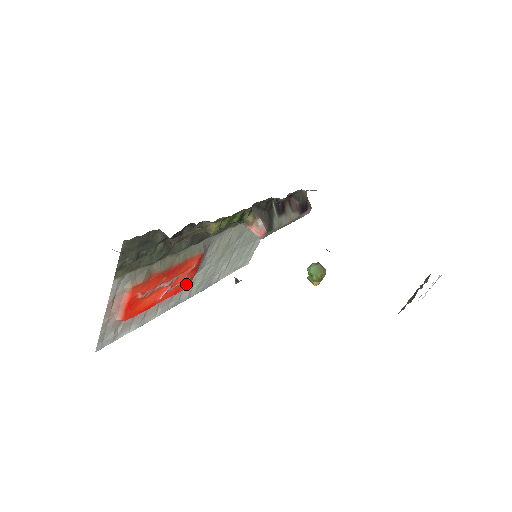
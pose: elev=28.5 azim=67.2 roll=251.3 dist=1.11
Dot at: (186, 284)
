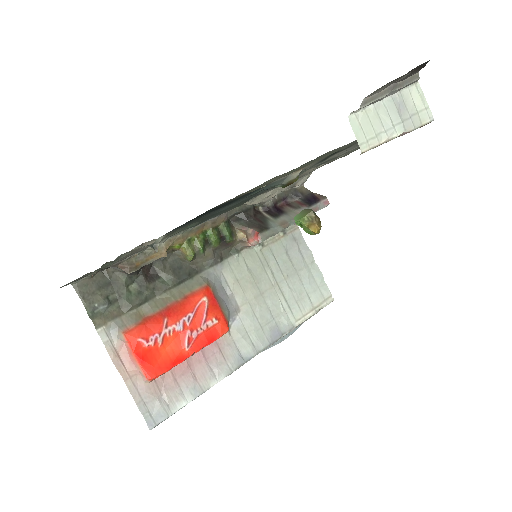
Dot at: (219, 328)
